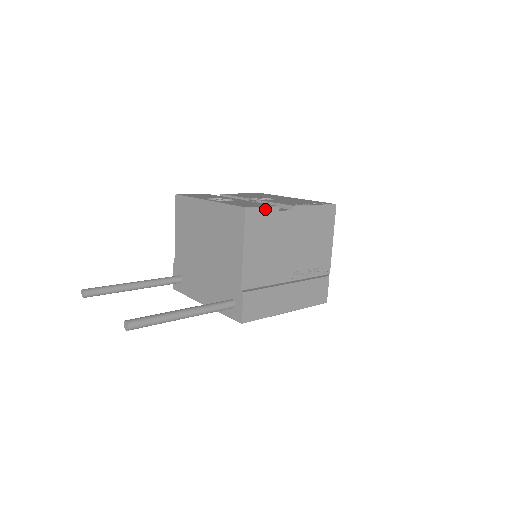
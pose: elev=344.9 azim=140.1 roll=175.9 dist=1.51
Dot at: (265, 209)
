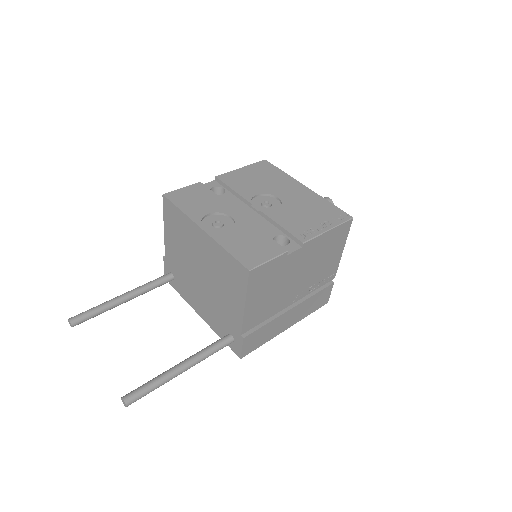
Dot at: (272, 261)
